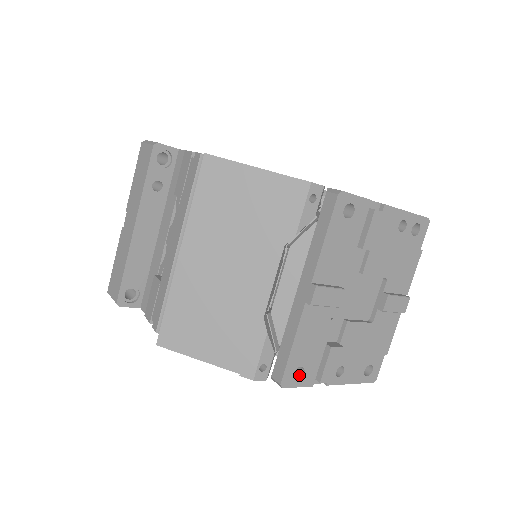
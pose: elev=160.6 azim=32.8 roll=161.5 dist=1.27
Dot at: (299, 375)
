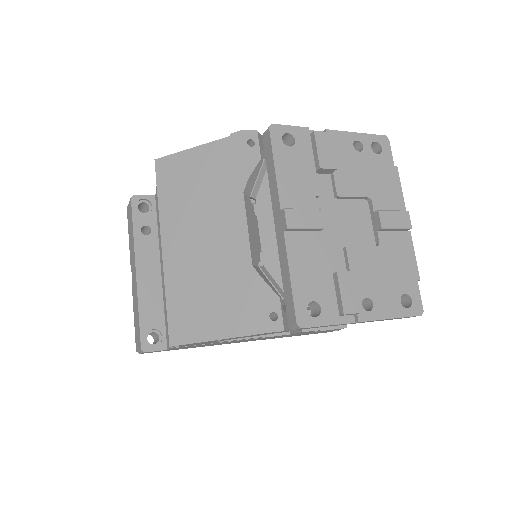
Dot at: (317, 314)
